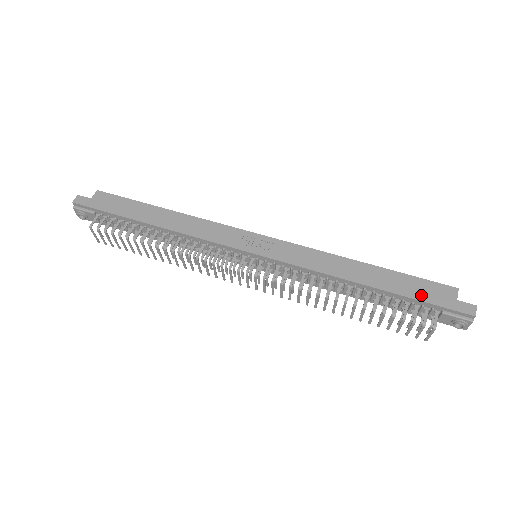
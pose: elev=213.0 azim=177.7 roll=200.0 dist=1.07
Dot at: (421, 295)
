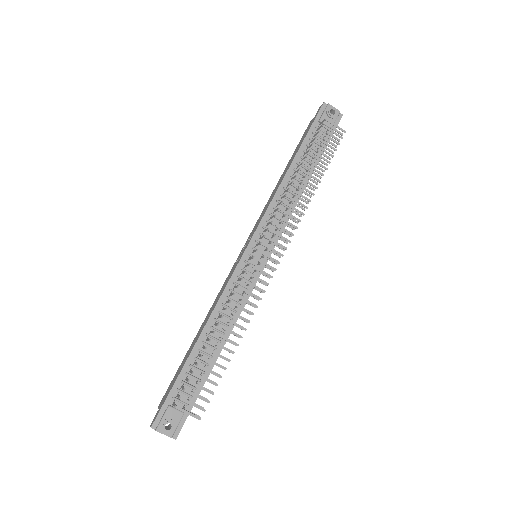
Dot at: (305, 135)
